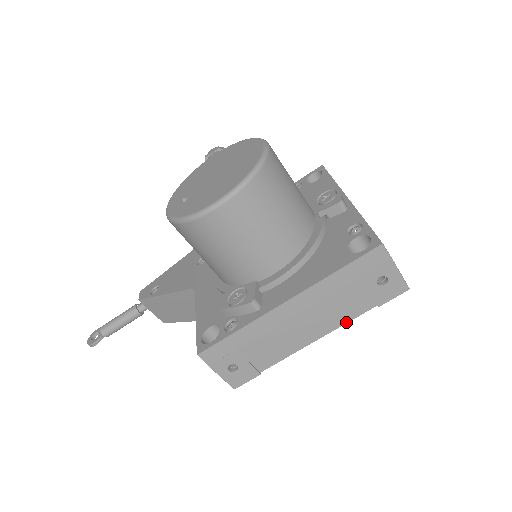
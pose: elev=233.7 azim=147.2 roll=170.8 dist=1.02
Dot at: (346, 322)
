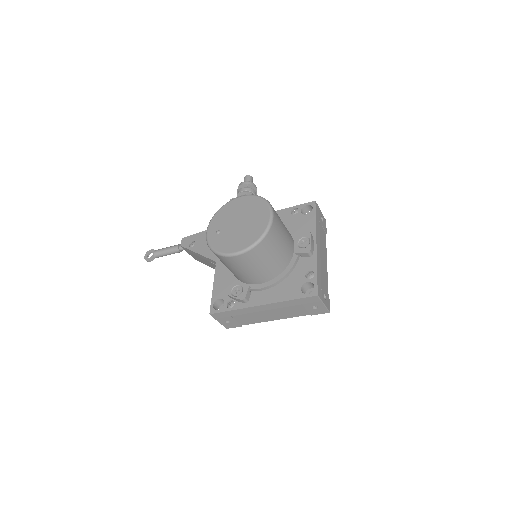
Dot at: occluded
